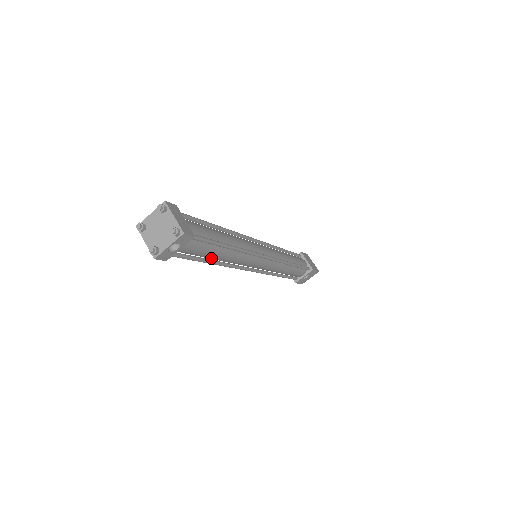
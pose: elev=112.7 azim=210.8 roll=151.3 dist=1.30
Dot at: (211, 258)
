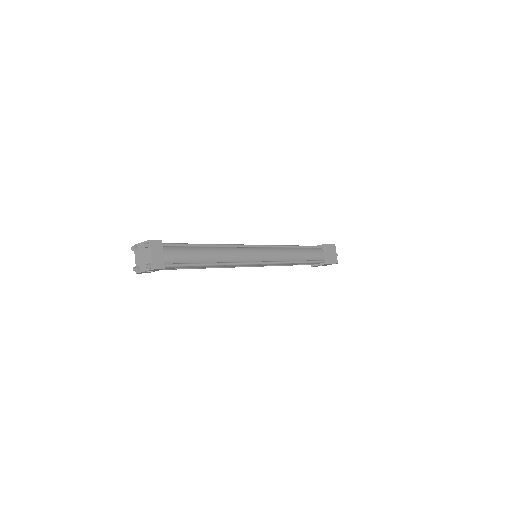
Dot at: occluded
